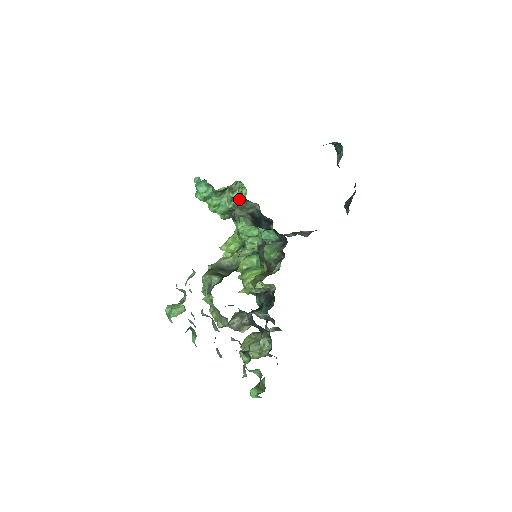
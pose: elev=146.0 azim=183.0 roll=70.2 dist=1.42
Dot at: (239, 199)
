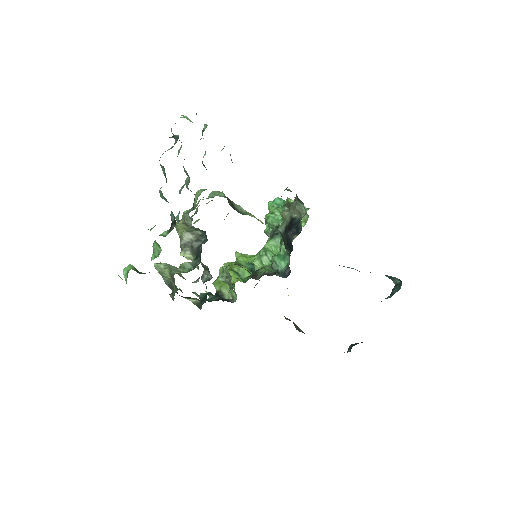
Dot at: occluded
